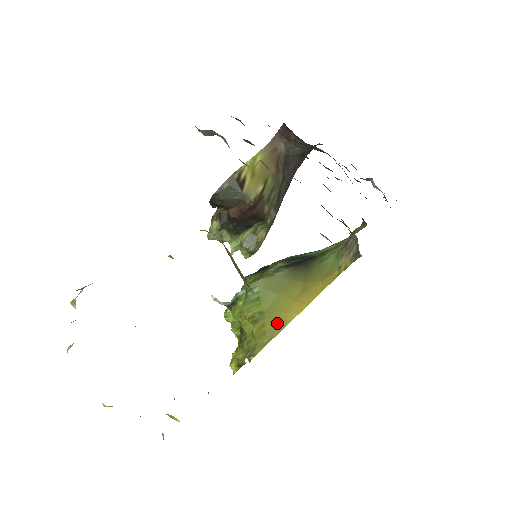
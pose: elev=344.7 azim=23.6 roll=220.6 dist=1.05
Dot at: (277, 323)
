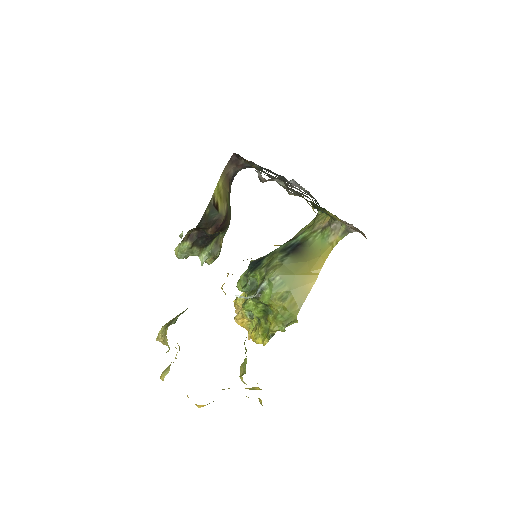
Dot at: (302, 294)
